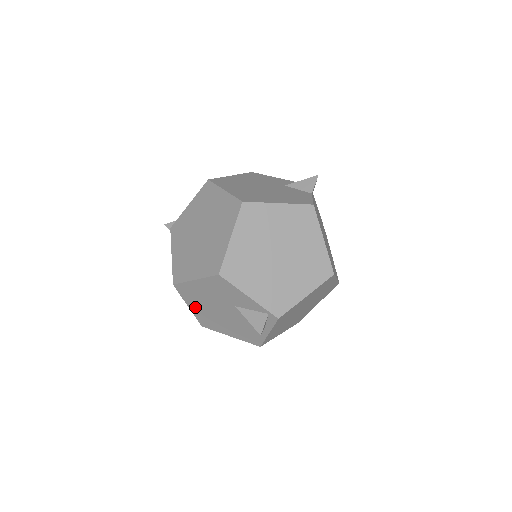
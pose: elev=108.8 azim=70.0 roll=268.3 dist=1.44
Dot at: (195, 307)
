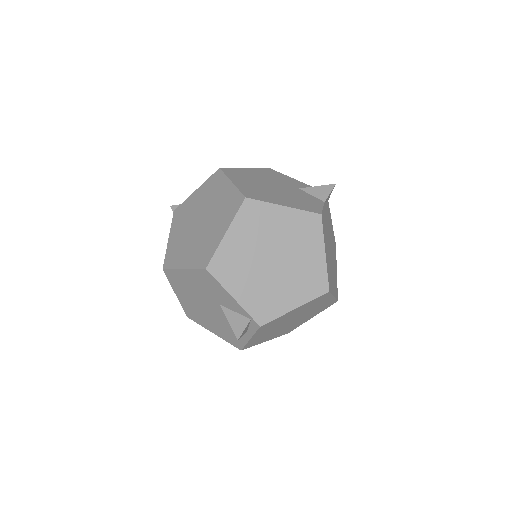
Dot at: (182, 296)
